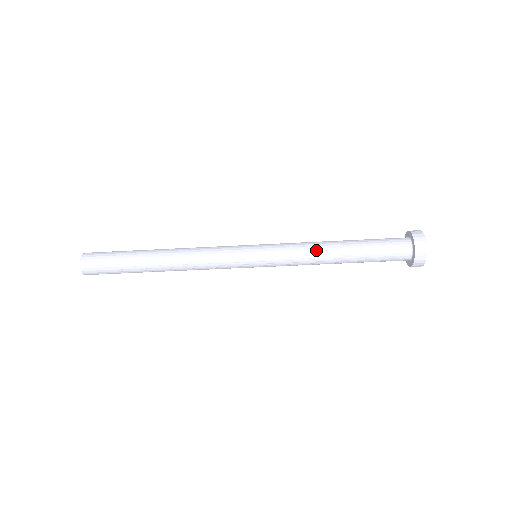
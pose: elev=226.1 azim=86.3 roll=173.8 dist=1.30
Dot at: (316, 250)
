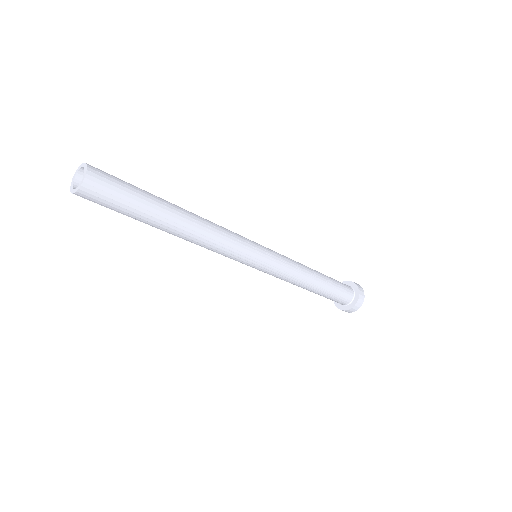
Dot at: (304, 273)
